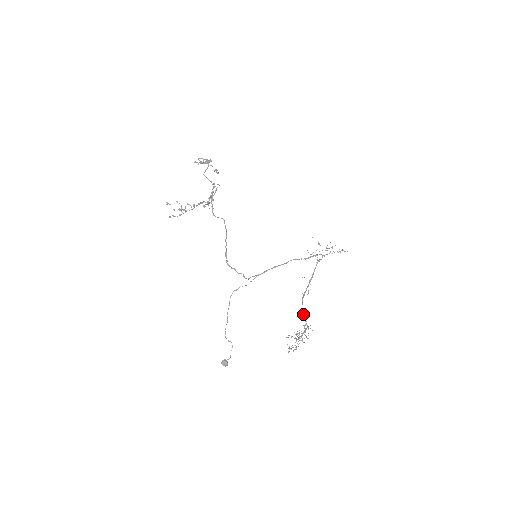
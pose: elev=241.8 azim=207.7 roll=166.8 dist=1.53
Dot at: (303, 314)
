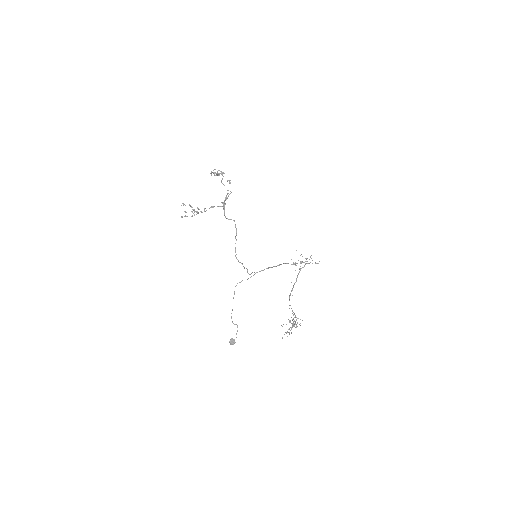
Dot at: occluded
